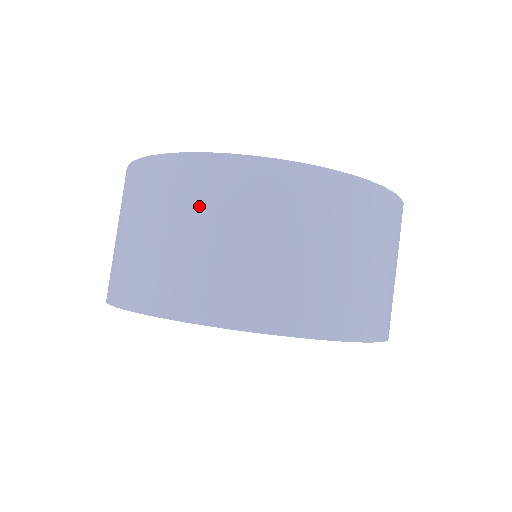
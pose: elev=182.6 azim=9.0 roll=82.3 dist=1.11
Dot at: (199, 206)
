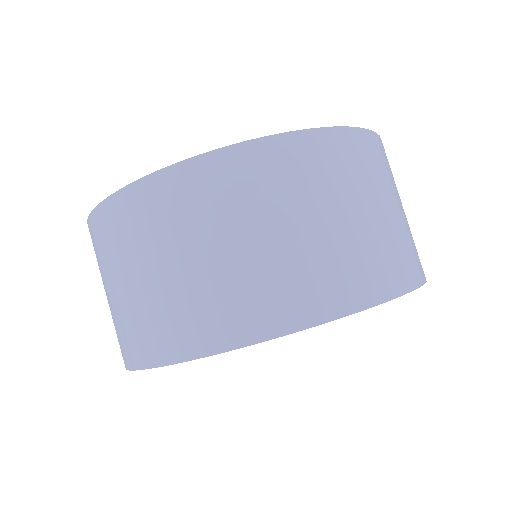
Dot at: (344, 183)
